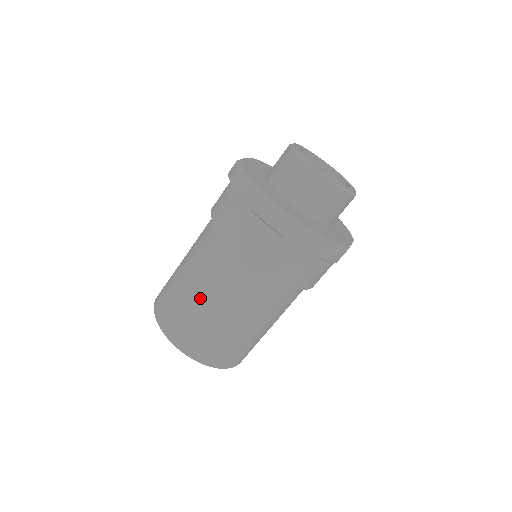
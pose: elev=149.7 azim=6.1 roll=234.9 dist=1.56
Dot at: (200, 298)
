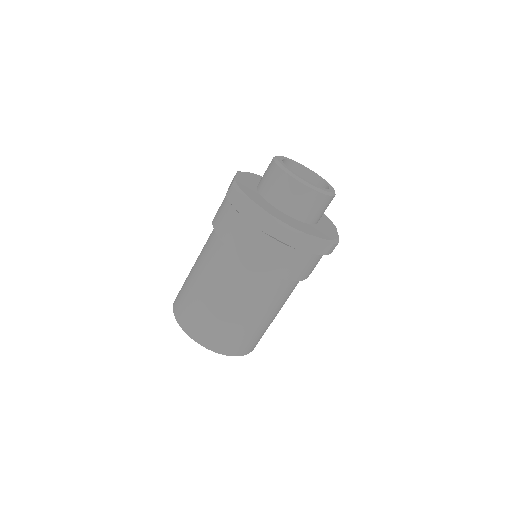
Dot at: (194, 273)
